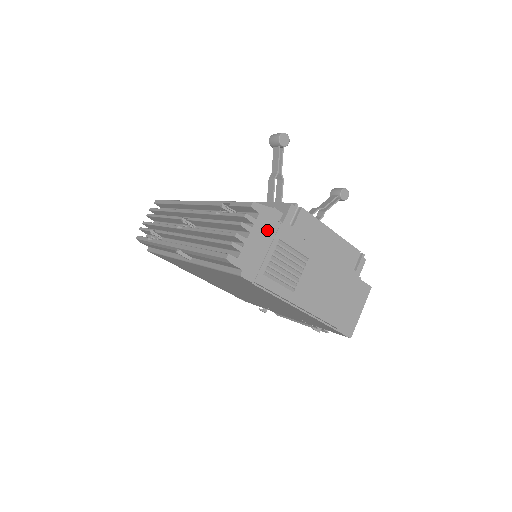
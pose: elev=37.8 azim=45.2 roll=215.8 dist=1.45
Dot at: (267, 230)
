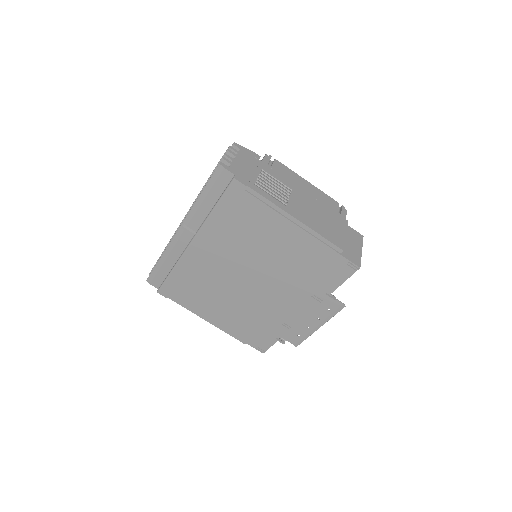
Dot at: (250, 161)
